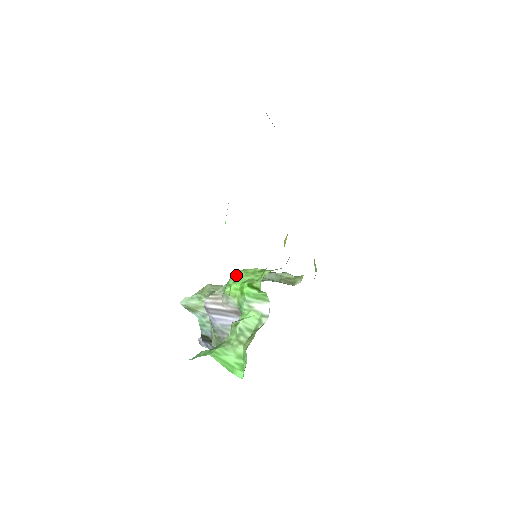
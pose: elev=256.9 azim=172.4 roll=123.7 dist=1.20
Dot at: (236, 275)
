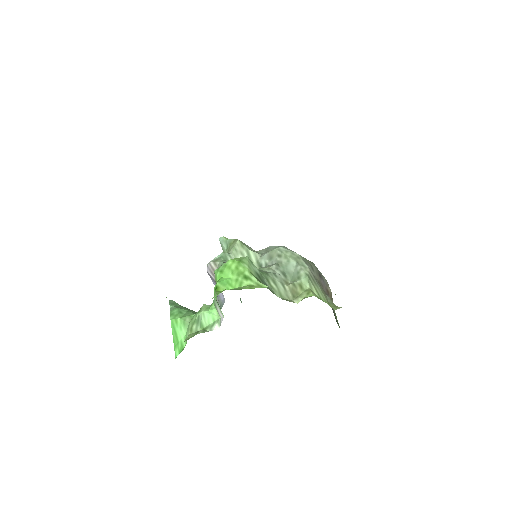
Dot at: (228, 264)
